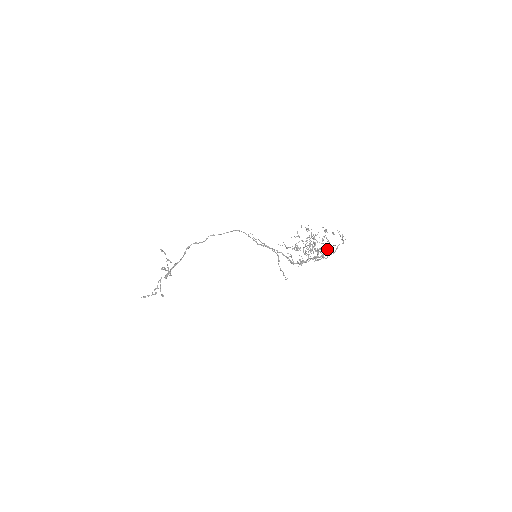
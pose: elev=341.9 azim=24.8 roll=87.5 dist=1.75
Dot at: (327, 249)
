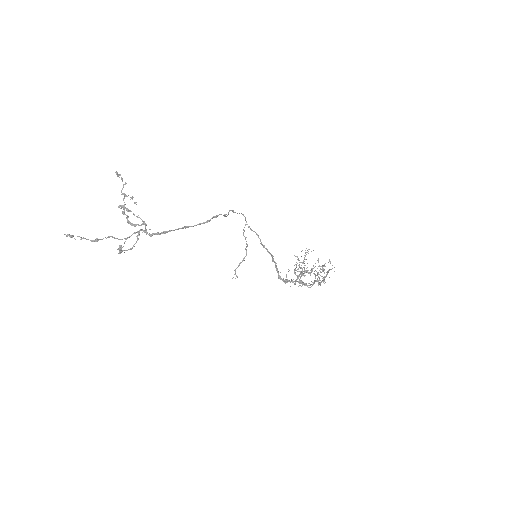
Dot at: occluded
